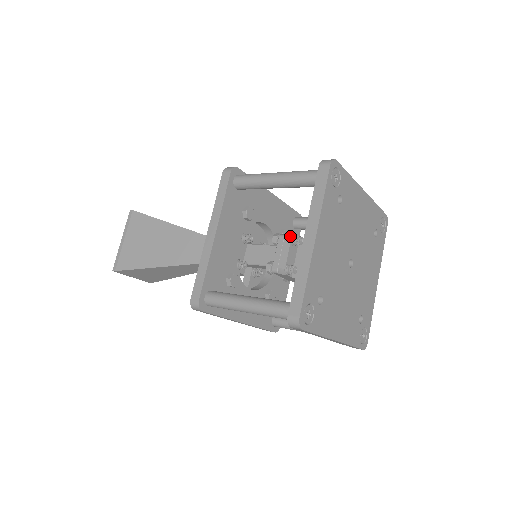
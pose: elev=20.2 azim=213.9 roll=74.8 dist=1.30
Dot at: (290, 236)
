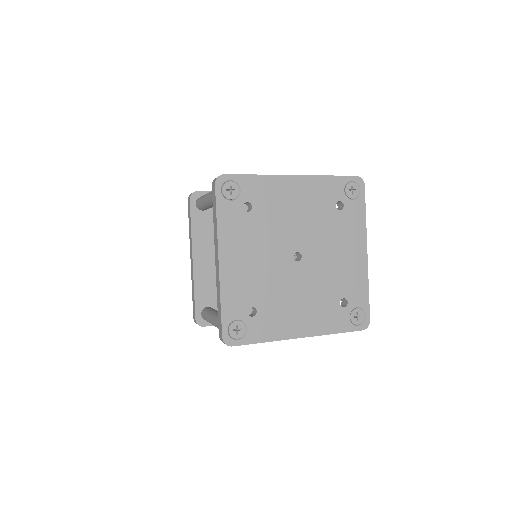
Dot at: occluded
